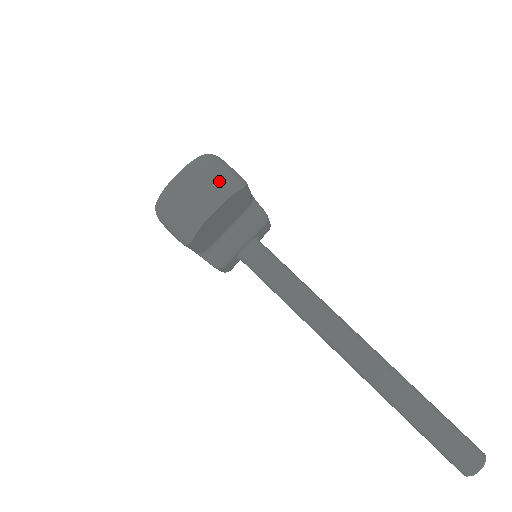
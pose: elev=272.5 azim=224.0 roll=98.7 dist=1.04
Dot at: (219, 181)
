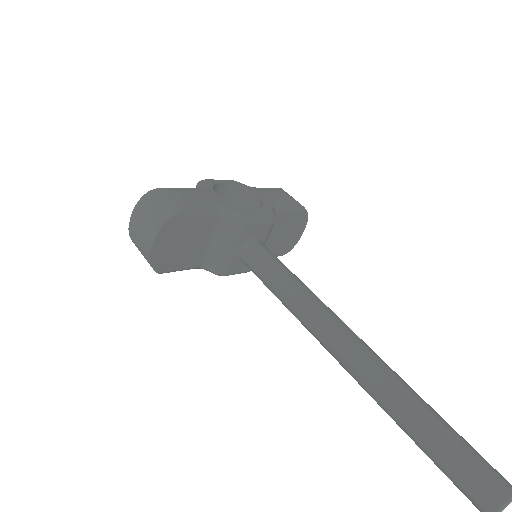
Dot at: (152, 218)
